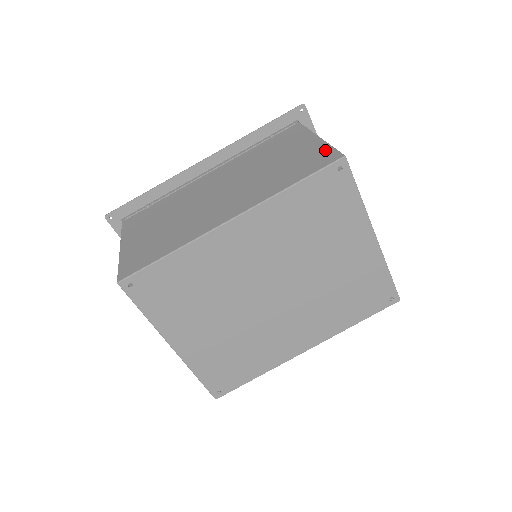
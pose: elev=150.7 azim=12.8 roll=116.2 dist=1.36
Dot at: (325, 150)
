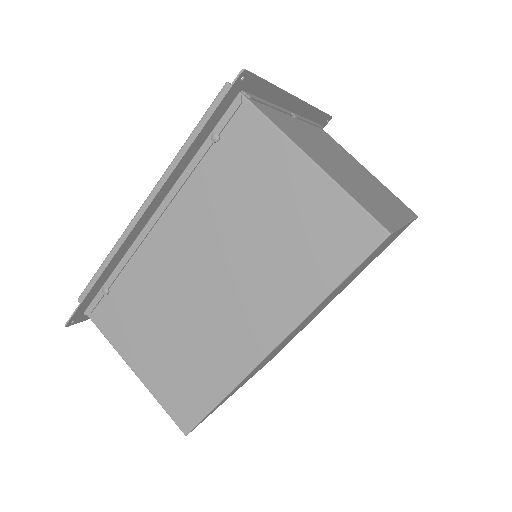
Dot at: (347, 210)
